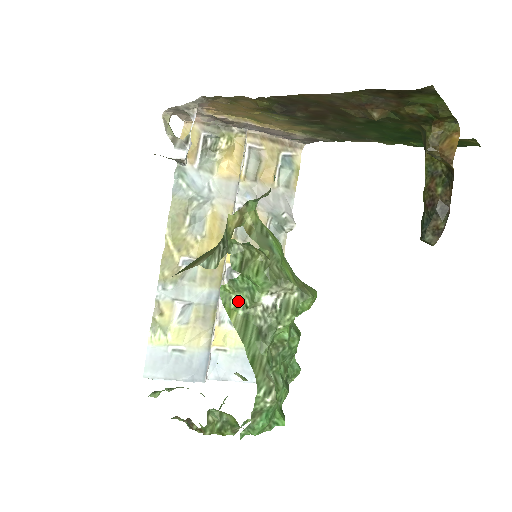
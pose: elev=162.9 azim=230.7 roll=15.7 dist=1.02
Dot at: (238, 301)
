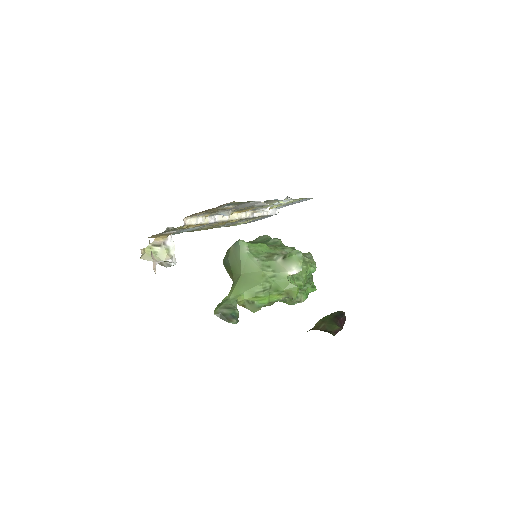
Dot at: occluded
